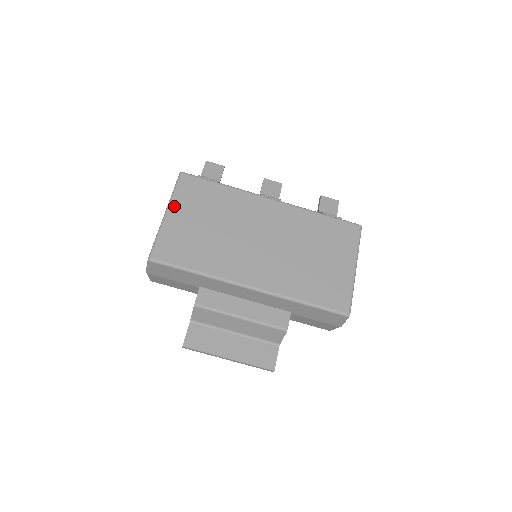
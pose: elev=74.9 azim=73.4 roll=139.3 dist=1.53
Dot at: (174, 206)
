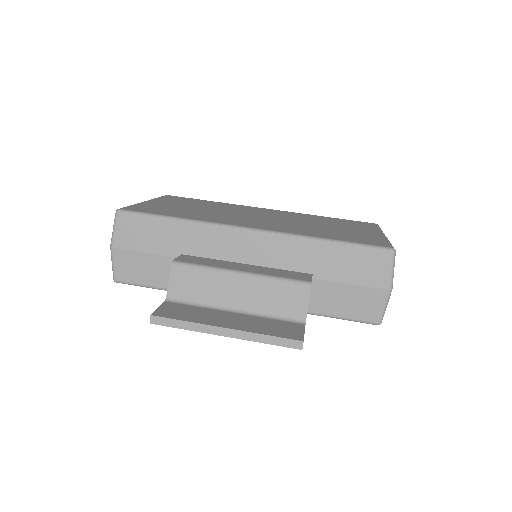
Dot at: (155, 200)
